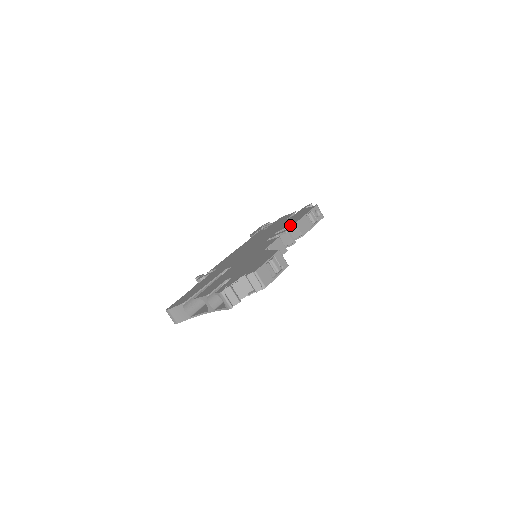
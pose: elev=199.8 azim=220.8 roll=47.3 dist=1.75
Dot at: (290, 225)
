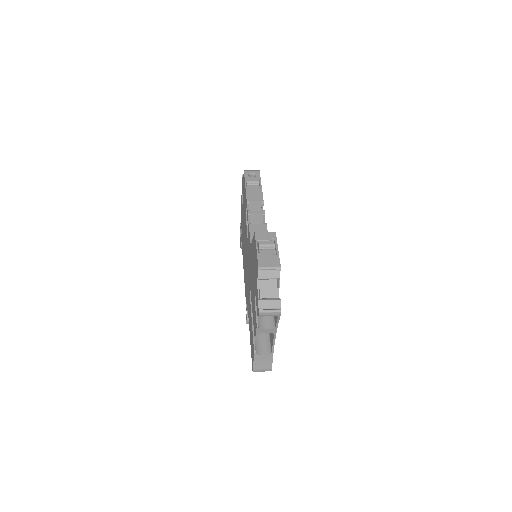
Dot at: (246, 207)
